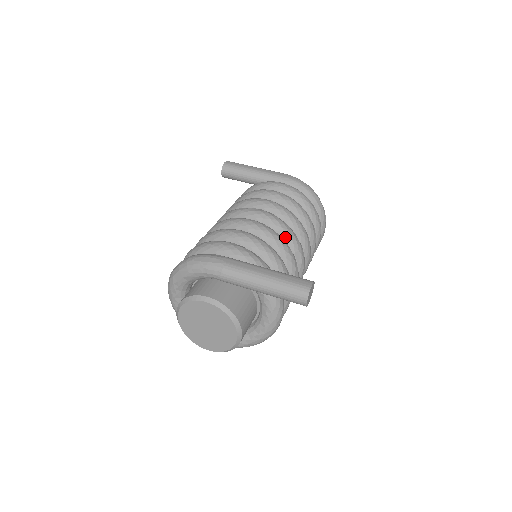
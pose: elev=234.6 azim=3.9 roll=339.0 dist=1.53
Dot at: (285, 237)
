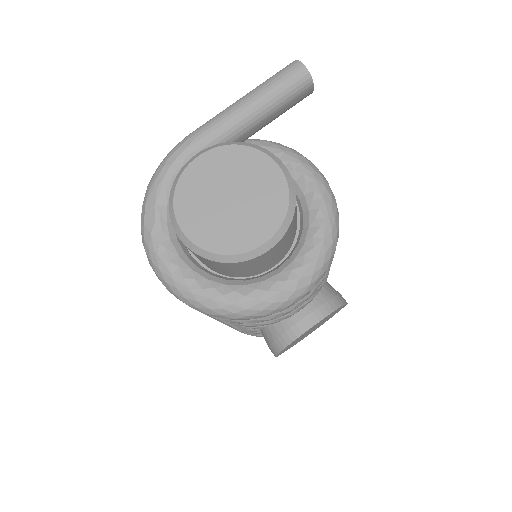
Dot at: occluded
